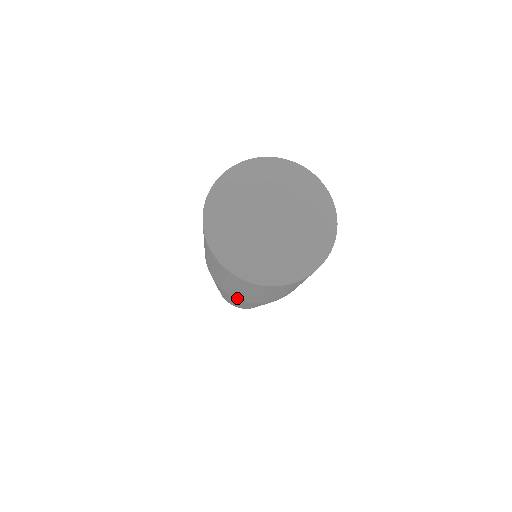
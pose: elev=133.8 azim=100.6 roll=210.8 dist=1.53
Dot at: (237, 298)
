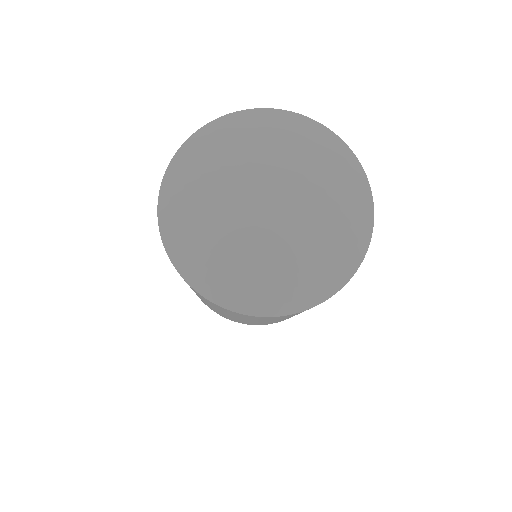
Dot at: (210, 308)
